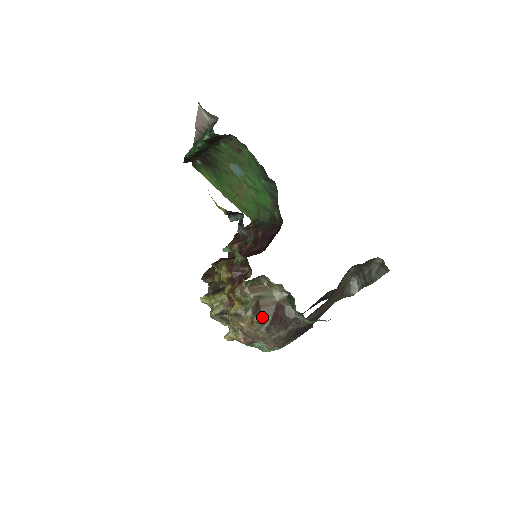
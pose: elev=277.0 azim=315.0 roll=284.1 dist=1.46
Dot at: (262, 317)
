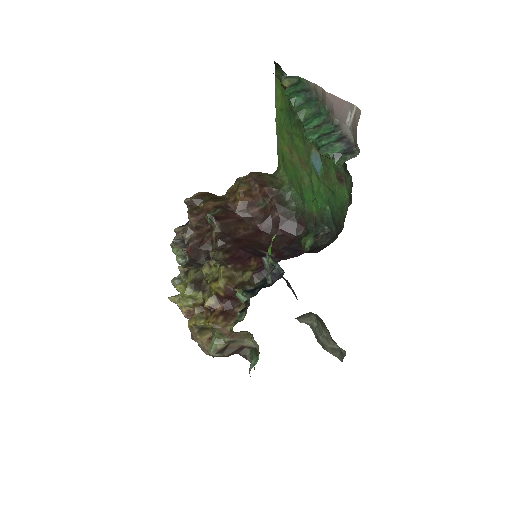
Dot at: (221, 353)
